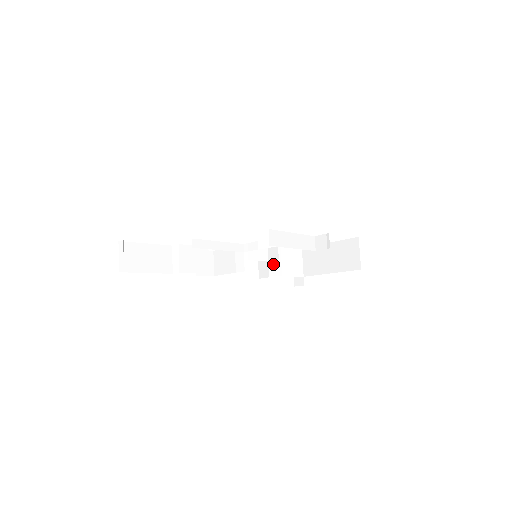
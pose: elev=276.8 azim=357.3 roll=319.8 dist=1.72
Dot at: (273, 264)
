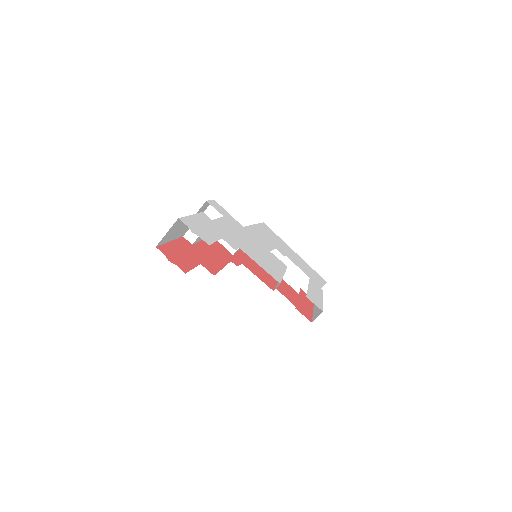
Dot at: occluded
